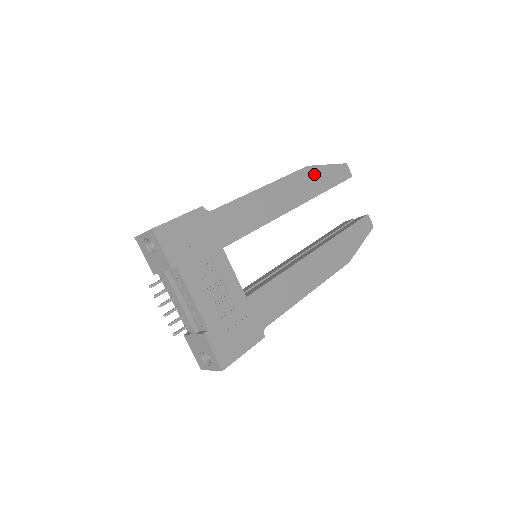
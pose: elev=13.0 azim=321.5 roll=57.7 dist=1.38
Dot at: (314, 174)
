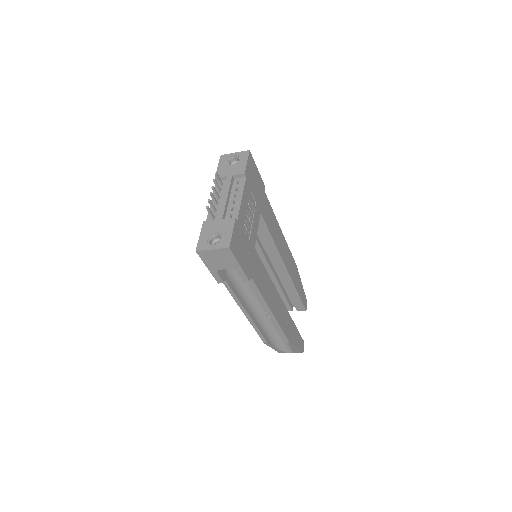
Dot at: (297, 274)
